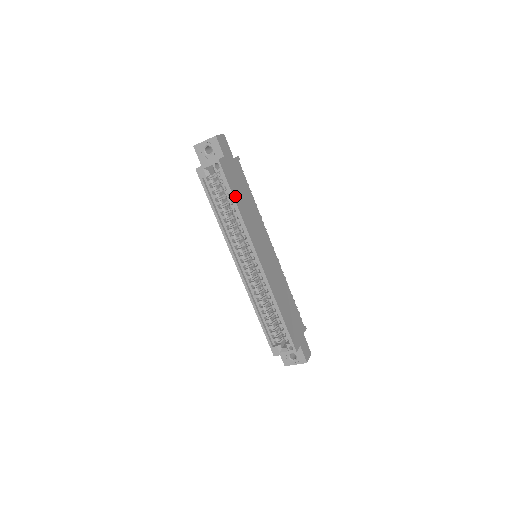
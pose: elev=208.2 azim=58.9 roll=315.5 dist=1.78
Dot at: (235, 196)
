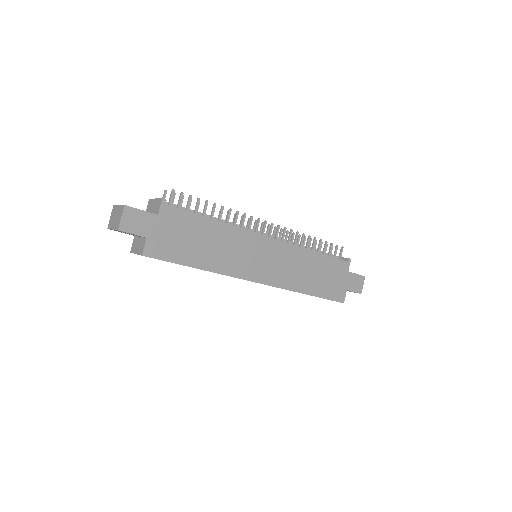
Dot at: (190, 262)
